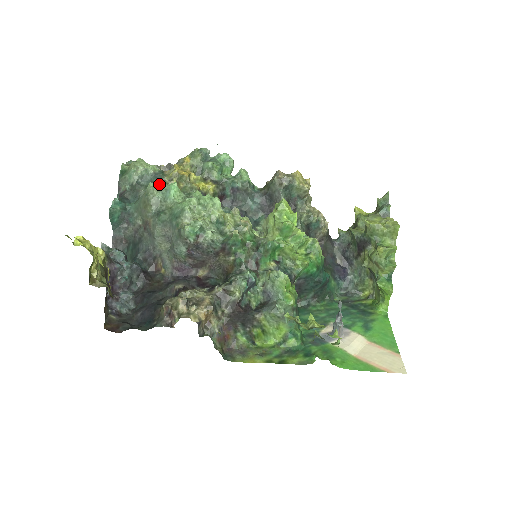
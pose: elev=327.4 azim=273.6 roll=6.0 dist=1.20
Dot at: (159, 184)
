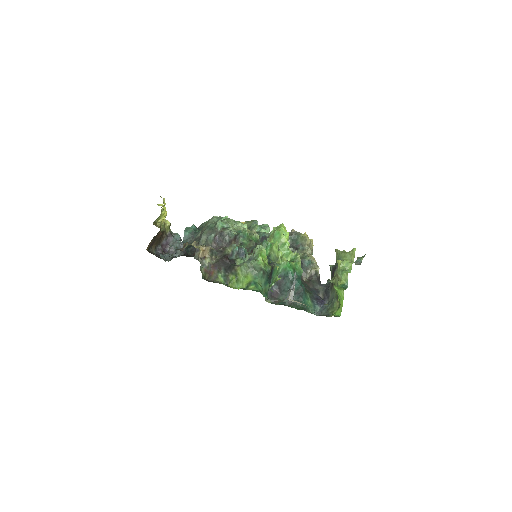
Dot at: (219, 217)
